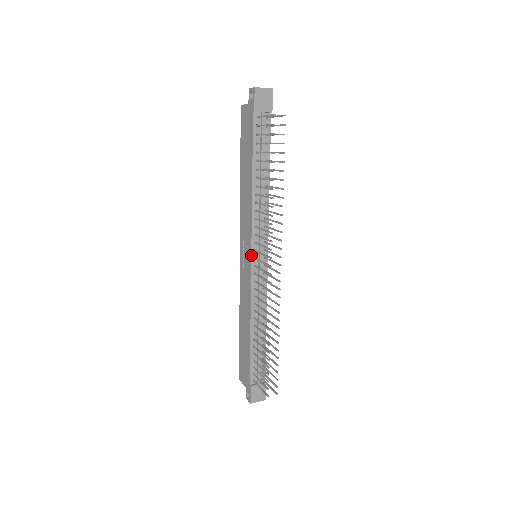
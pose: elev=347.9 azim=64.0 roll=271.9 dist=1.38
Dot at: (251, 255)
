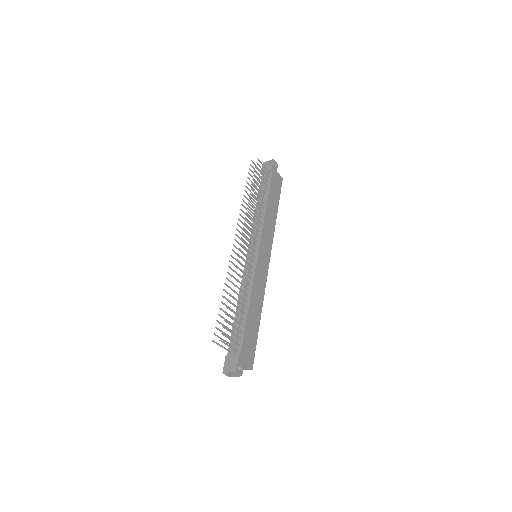
Dot at: occluded
